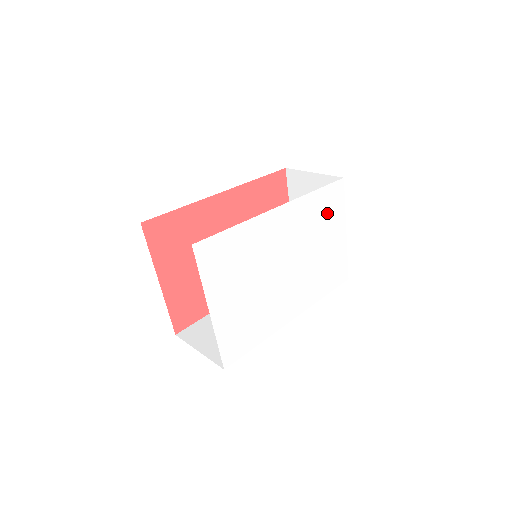
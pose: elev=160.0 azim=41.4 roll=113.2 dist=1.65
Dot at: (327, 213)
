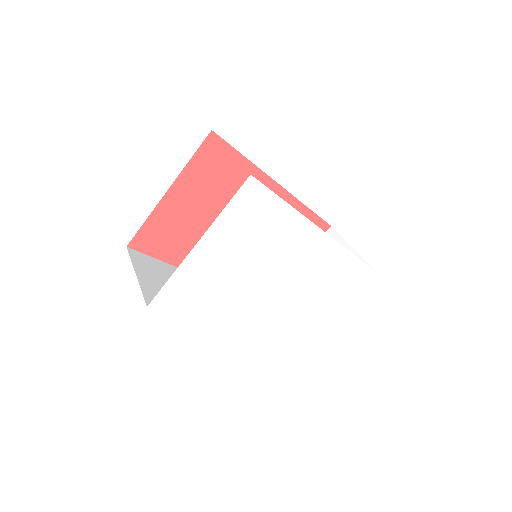
Dot at: (340, 282)
